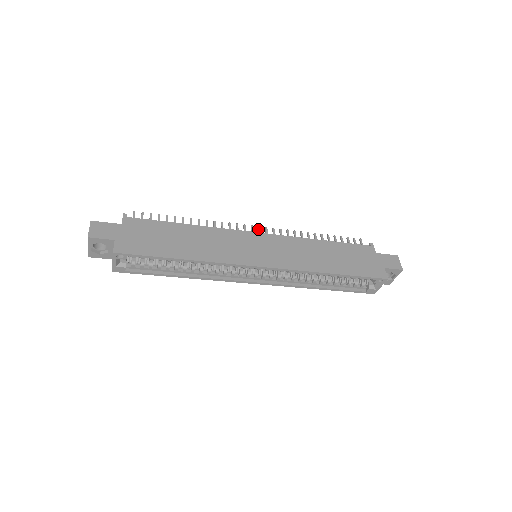
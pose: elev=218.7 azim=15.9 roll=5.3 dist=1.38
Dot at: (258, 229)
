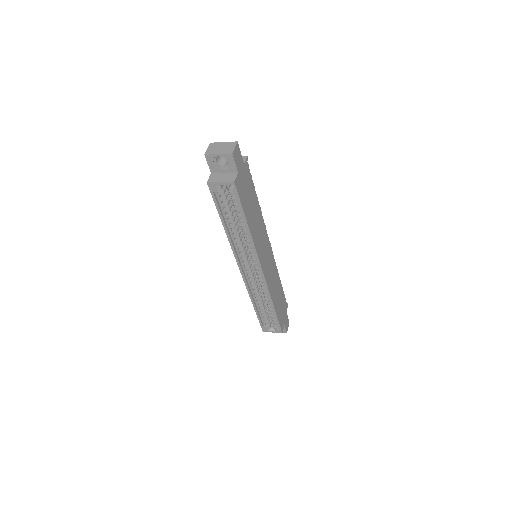
Dot at: occluded
